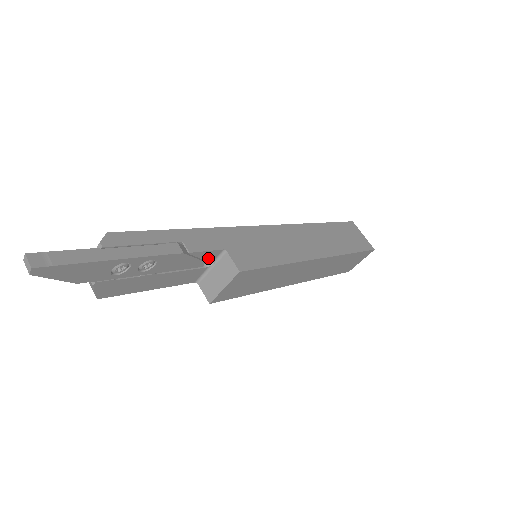
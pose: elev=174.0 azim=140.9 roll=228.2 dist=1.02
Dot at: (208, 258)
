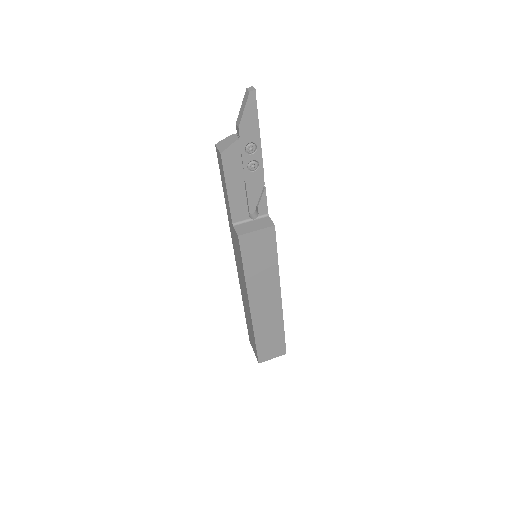
Dot at: (259, 209)
